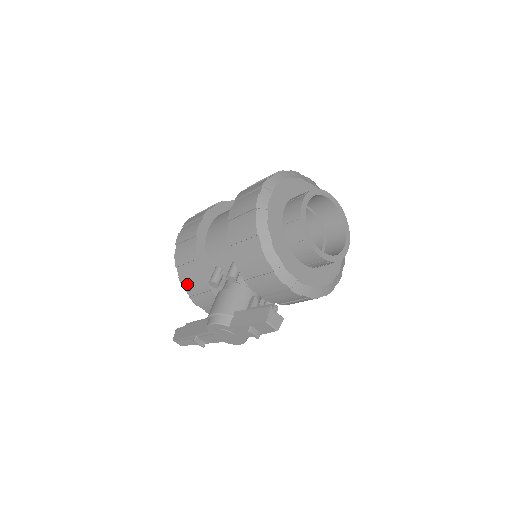
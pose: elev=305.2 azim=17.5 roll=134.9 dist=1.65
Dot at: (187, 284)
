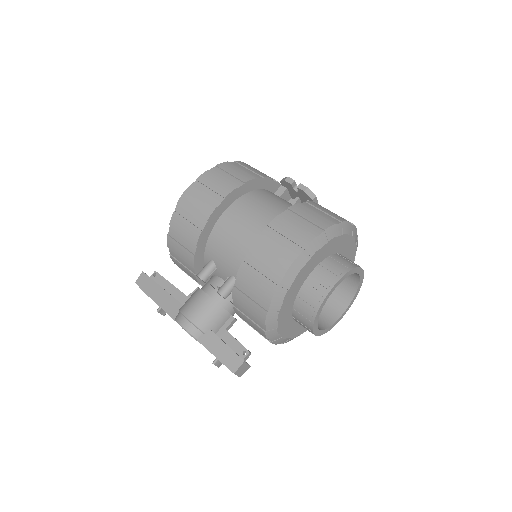
Dot at: (174, 249)
